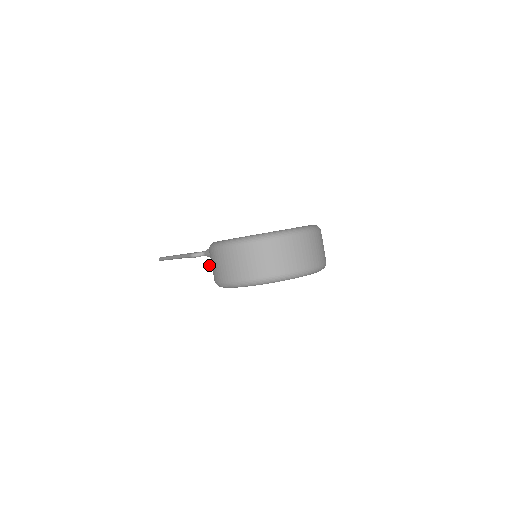
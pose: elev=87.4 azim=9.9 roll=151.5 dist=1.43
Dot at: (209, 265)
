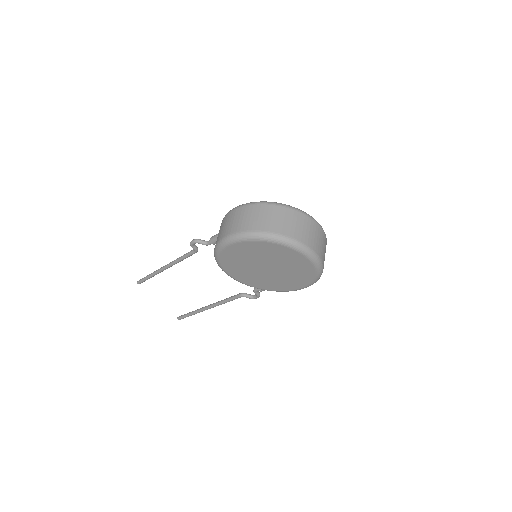
Dot at: occluded
